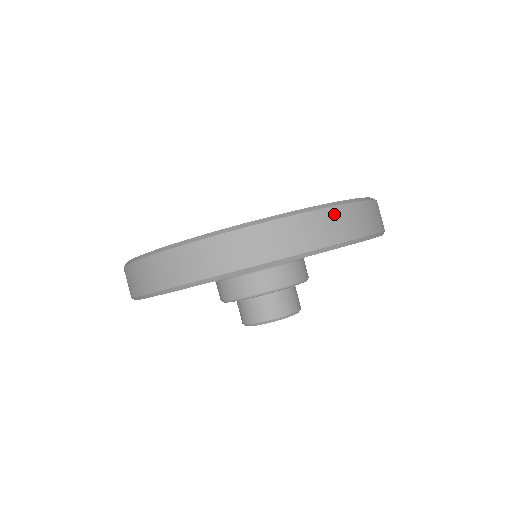
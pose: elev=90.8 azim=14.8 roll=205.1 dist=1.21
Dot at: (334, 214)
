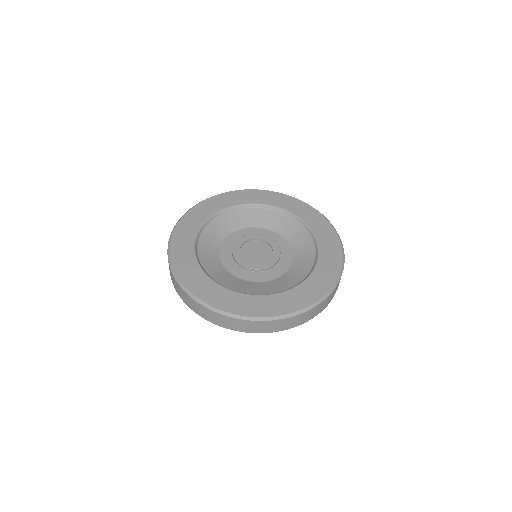
Dot at: (313, 310)
